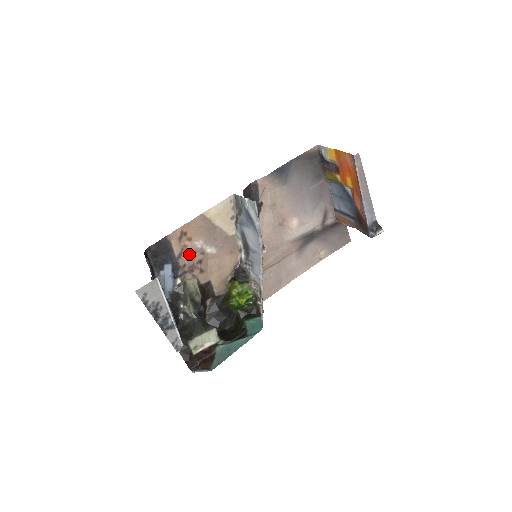
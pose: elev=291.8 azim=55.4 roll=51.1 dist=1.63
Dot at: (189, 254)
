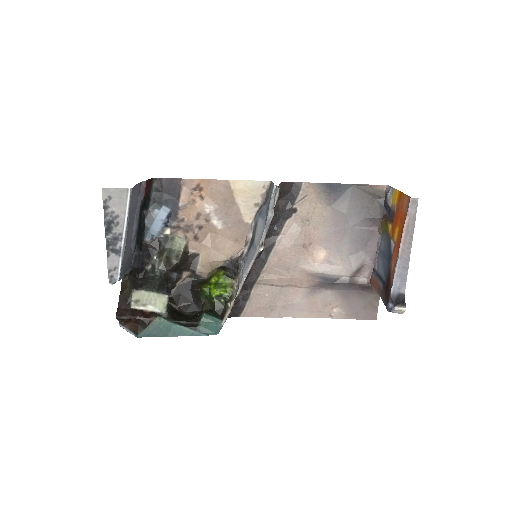
Dot at: (193, 212)
